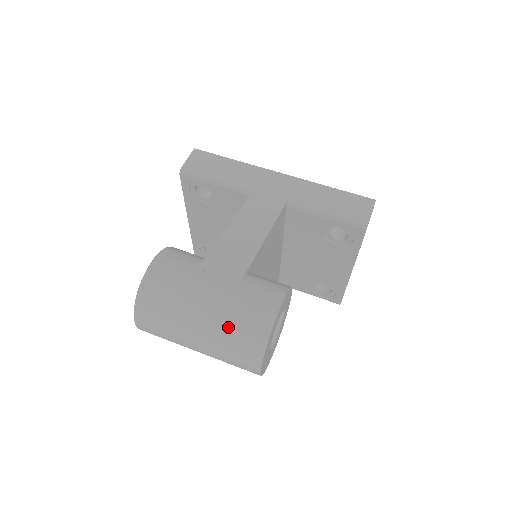
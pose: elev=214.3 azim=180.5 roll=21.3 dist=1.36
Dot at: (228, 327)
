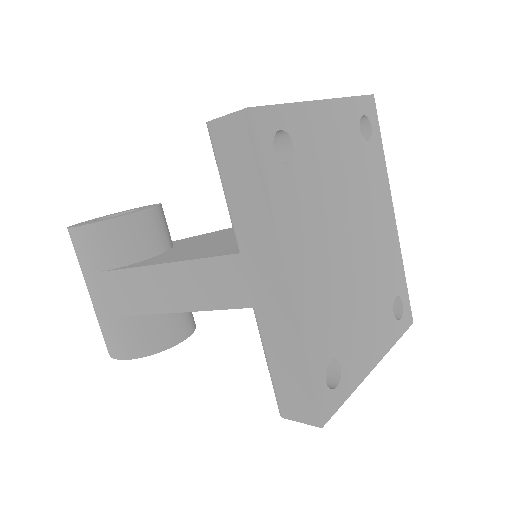
Dot at: occluded
